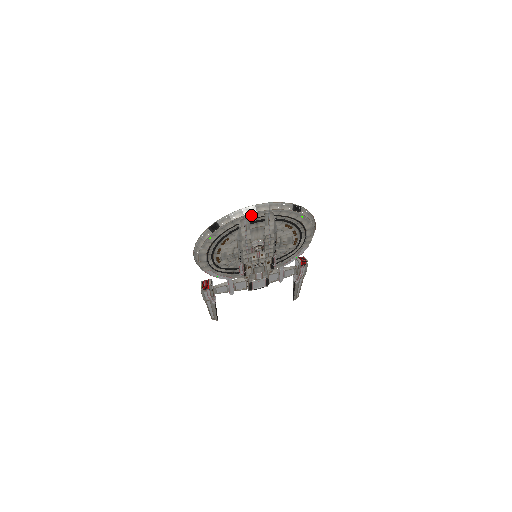
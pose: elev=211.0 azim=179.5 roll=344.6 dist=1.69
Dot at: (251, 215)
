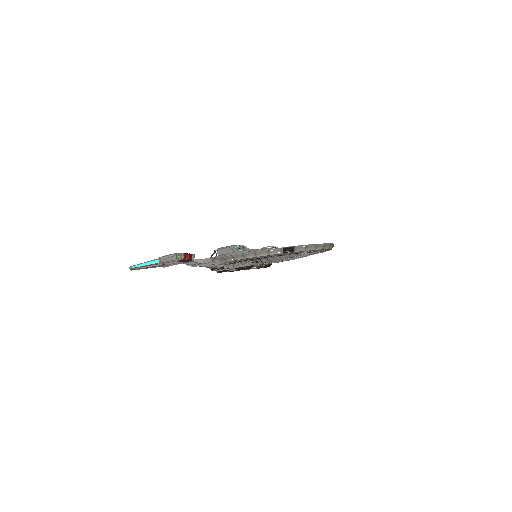
Dot at: (317, 250)
